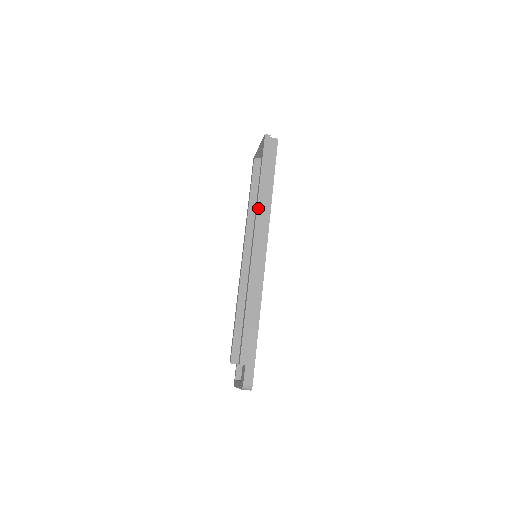
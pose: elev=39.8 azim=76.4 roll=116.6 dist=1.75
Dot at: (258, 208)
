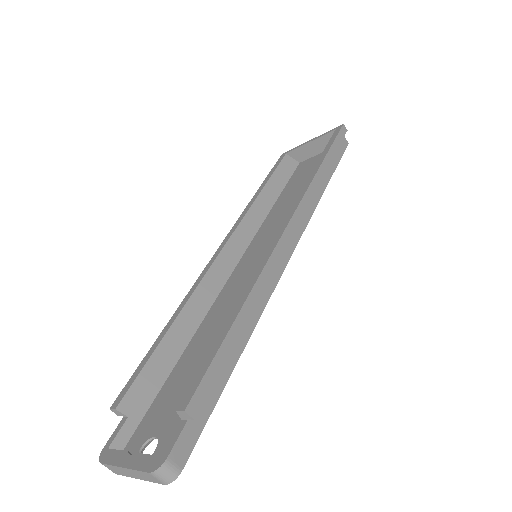
Dot at: (309, 189)
